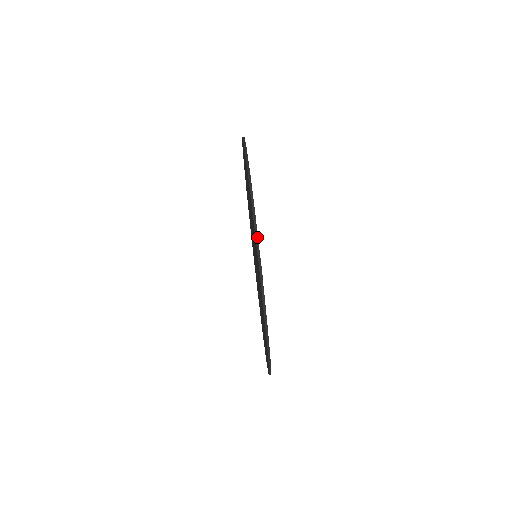
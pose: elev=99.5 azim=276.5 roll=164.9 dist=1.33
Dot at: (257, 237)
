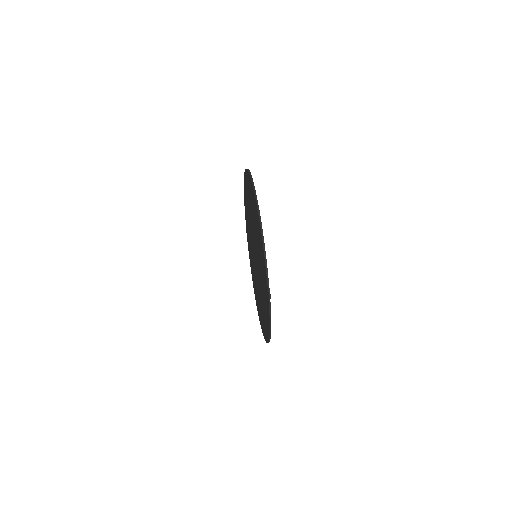
Dot at: (267, 271)
